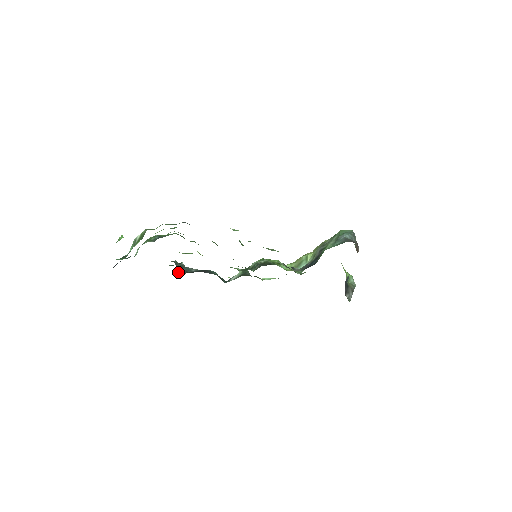
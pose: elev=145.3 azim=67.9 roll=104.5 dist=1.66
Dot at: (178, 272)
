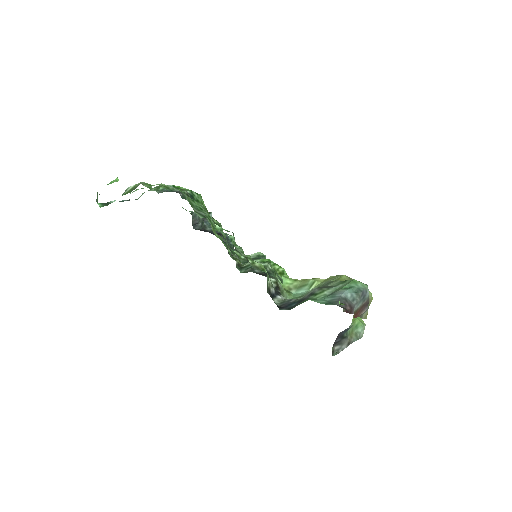
Dot at: (193, 225)
